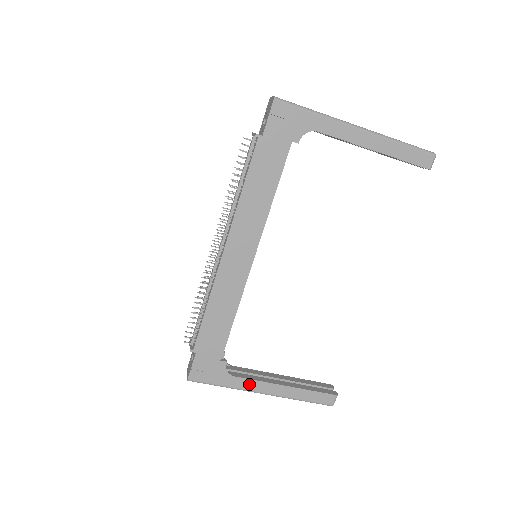
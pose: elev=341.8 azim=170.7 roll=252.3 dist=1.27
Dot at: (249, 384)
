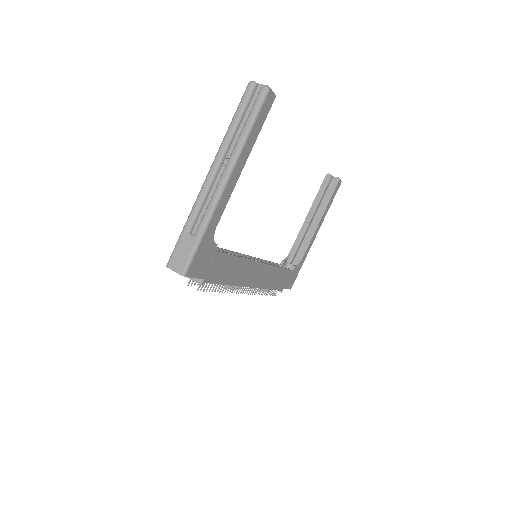
Dot at: (309, 248)
